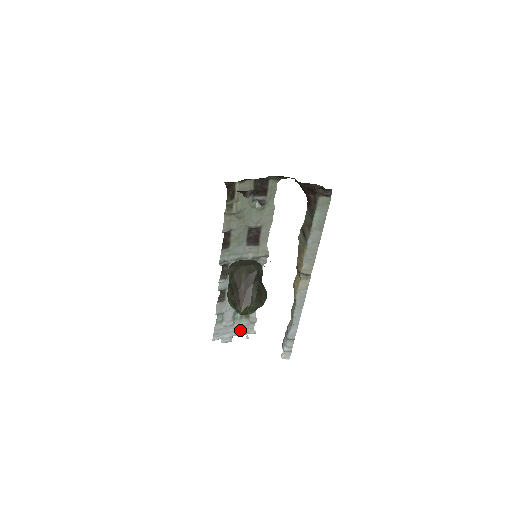
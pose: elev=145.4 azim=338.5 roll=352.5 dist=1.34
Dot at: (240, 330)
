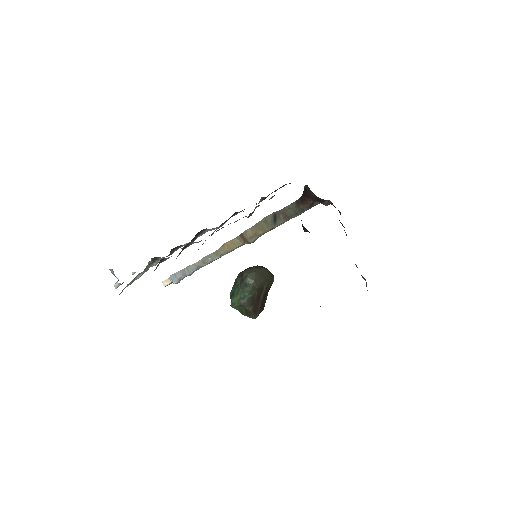
Dot at: occluded
